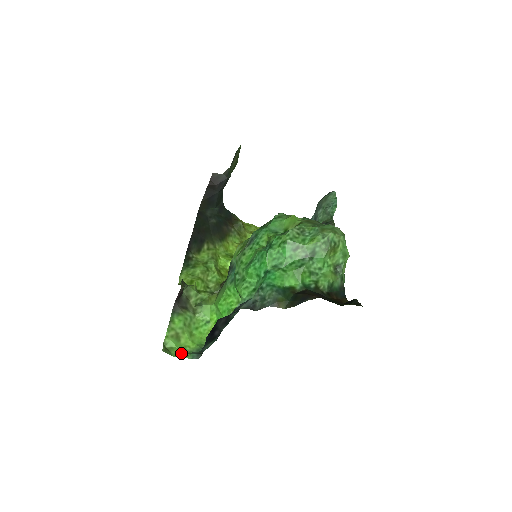
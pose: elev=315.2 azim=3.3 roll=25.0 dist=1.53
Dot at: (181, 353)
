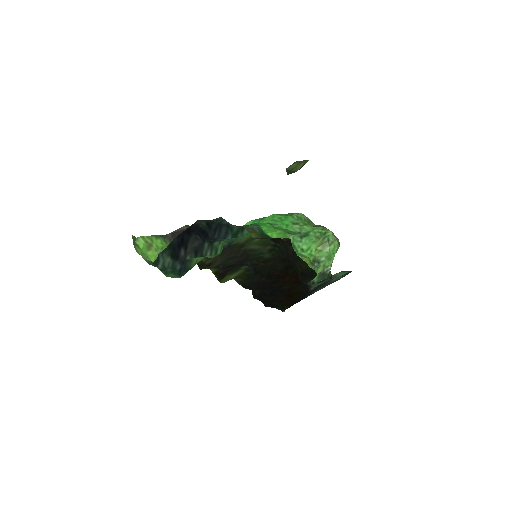
Dot at: (141, 254)
